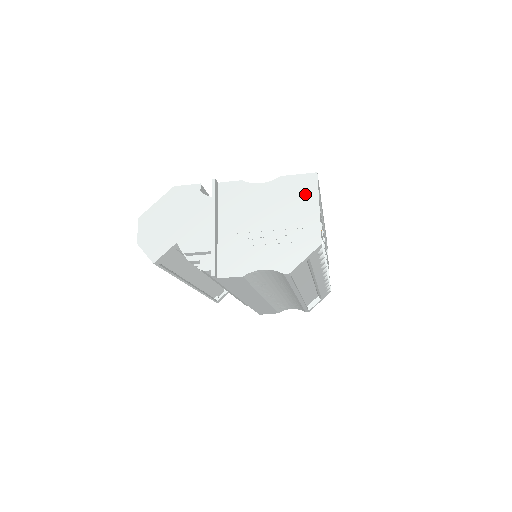
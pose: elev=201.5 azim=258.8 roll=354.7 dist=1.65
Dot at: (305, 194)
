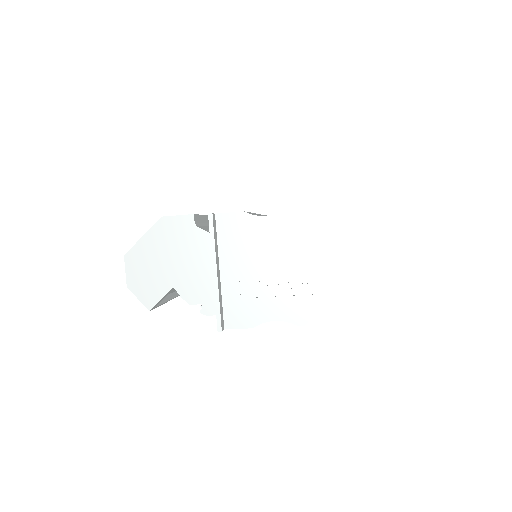
Dot at: (321, 232)
